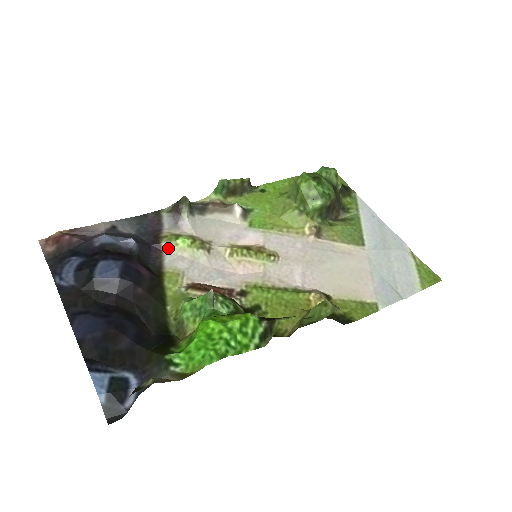
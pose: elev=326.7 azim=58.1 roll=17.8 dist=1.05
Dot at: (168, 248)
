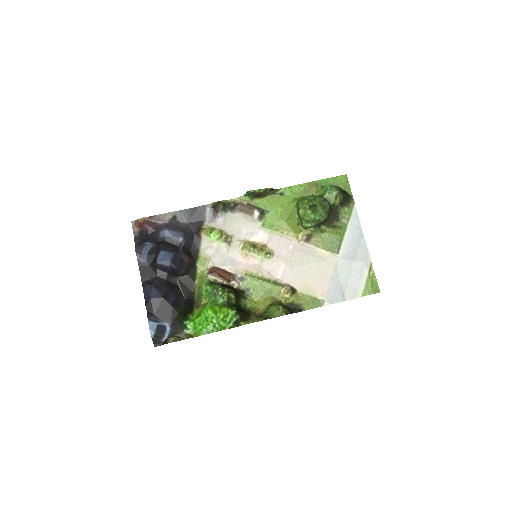
Dot at: (204, 238)
